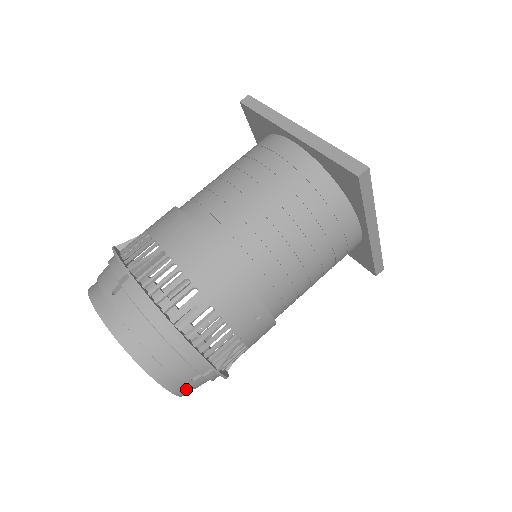
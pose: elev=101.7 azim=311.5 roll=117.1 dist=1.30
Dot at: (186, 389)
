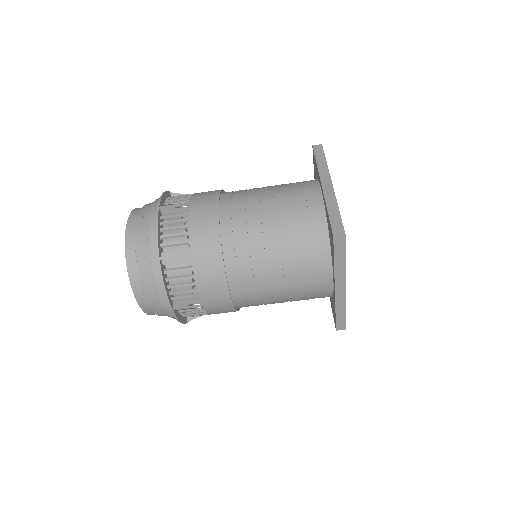
Dot at: (169, 284)
